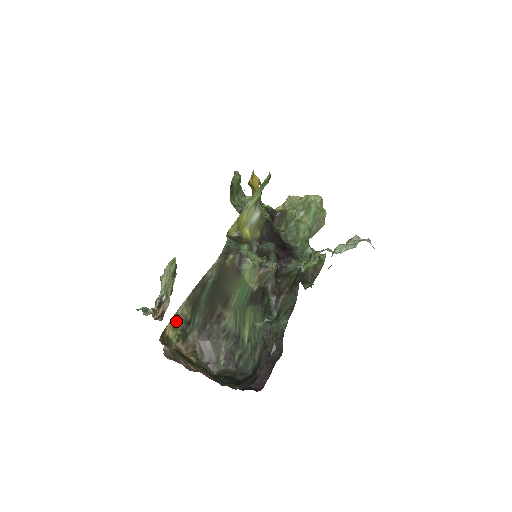
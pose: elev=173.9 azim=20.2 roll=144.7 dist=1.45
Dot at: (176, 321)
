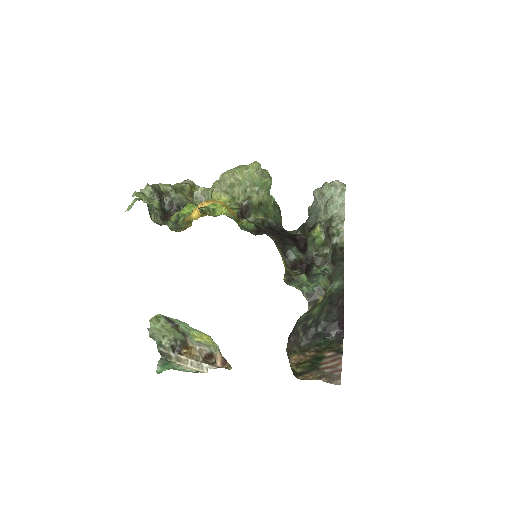
Dot at: occluded
